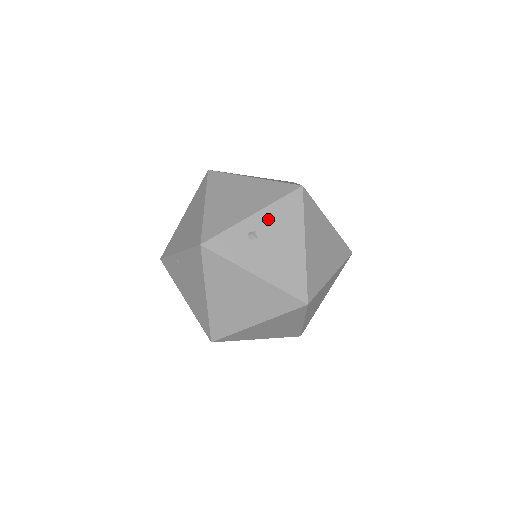
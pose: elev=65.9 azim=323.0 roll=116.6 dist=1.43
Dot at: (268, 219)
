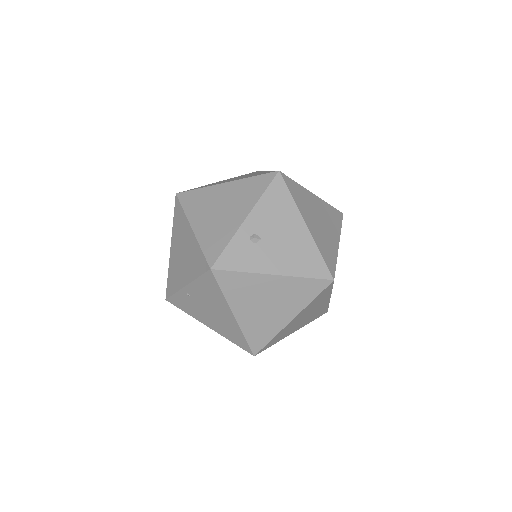
Dot at: (262, 216)
